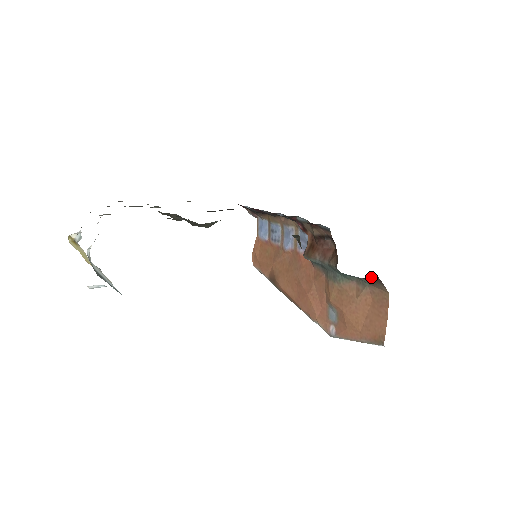
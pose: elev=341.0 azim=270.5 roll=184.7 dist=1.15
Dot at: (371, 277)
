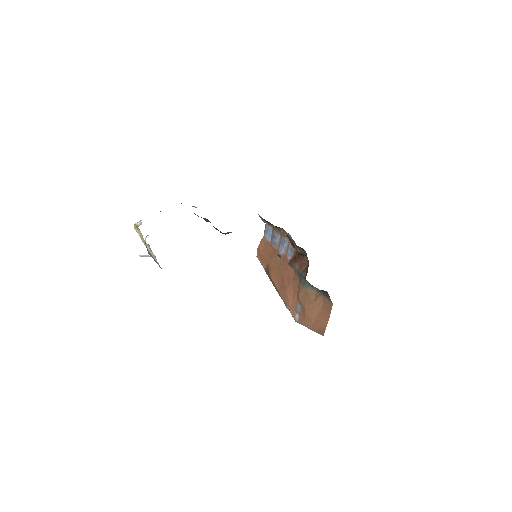
Dot at: (323, 291)
